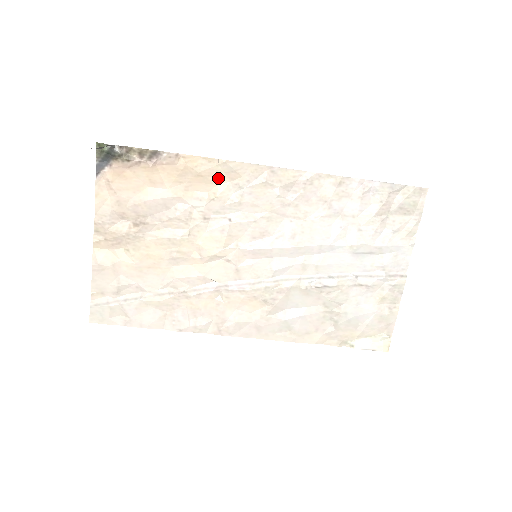
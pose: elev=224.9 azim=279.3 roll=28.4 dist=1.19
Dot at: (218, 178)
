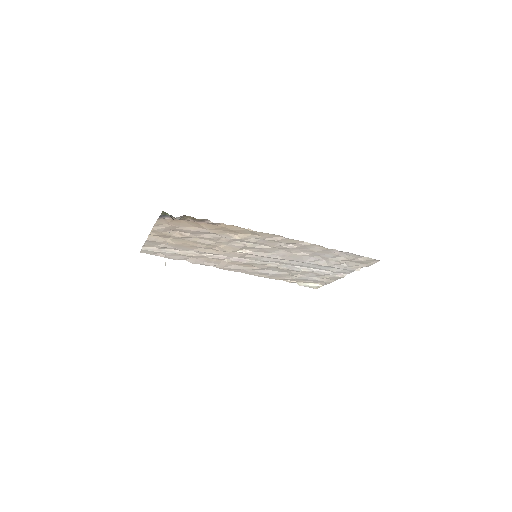
Dot at: (245, 233)
